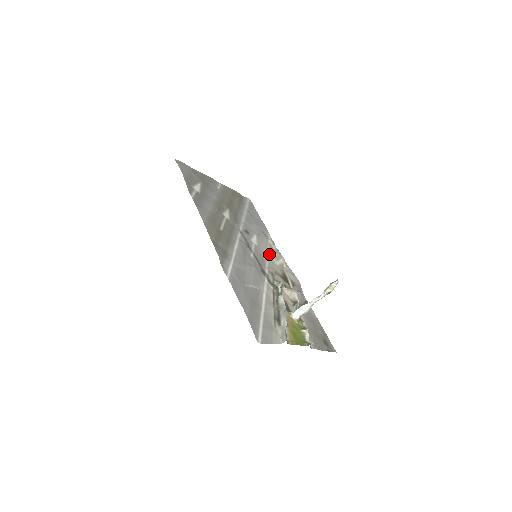
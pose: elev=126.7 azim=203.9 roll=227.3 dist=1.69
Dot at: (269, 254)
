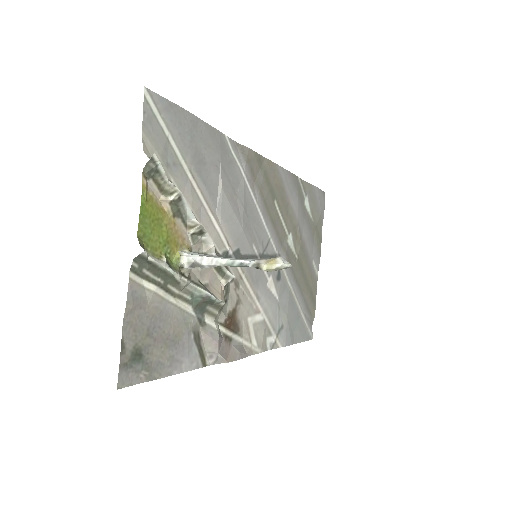
Dot at: (260, 311)
